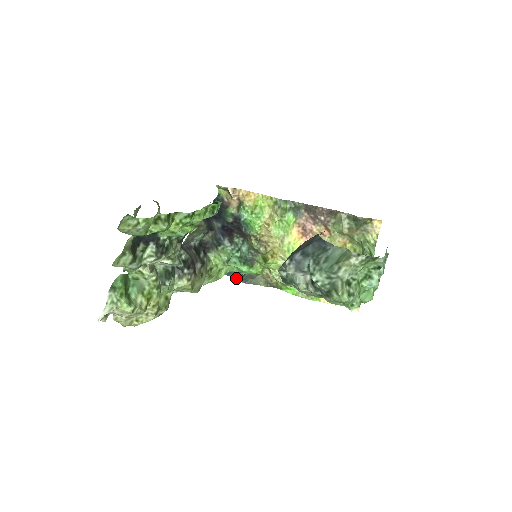
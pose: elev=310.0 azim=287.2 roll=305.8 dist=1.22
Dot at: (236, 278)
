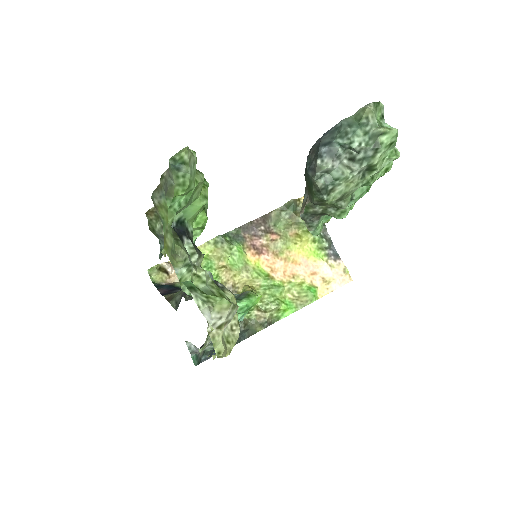
Dot at: occluded
